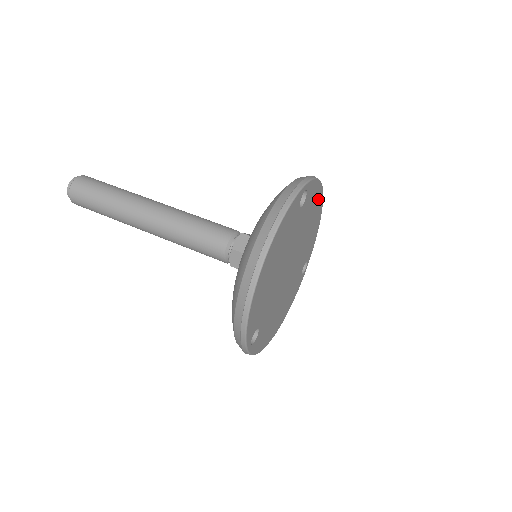
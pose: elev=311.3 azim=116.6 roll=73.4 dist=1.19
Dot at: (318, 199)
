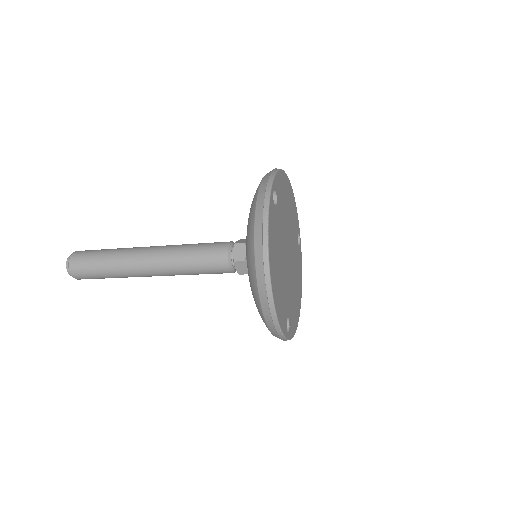
Dot at: (300, 289)
